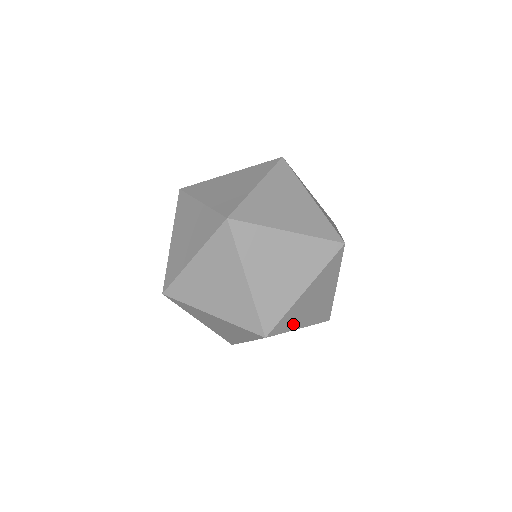
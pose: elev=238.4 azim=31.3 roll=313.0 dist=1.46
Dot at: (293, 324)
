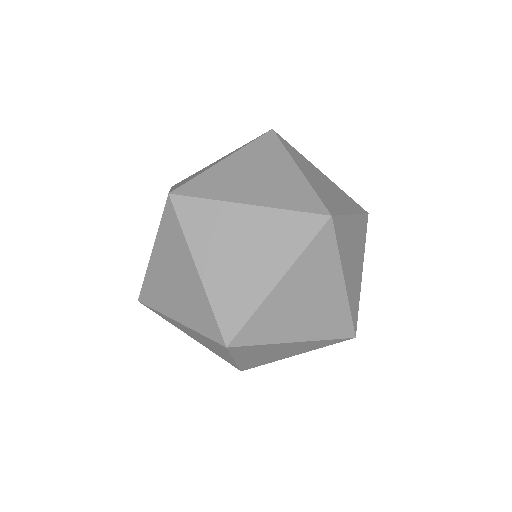
Dot at: (338, 207)
